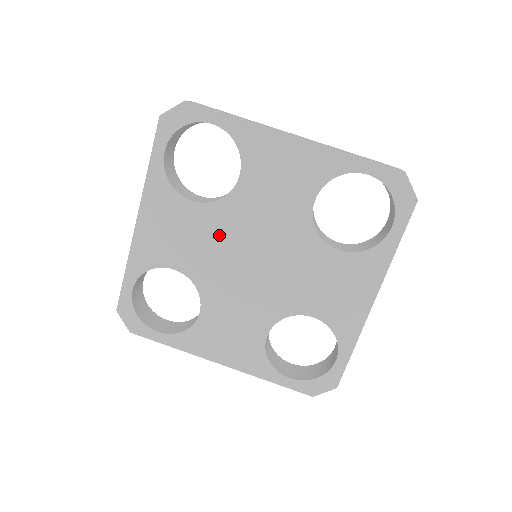
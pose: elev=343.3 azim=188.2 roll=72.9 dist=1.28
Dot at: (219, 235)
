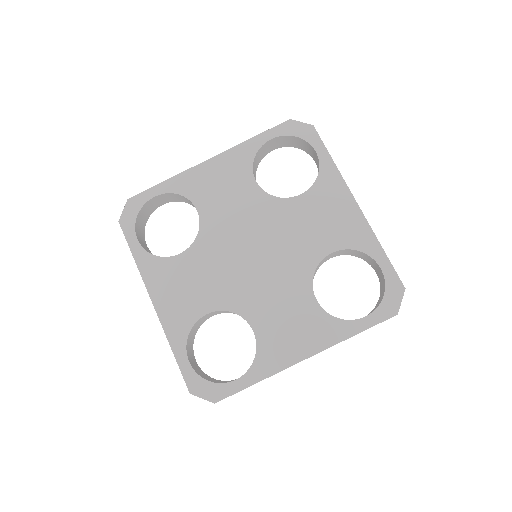
Dot at: (216, 259)
